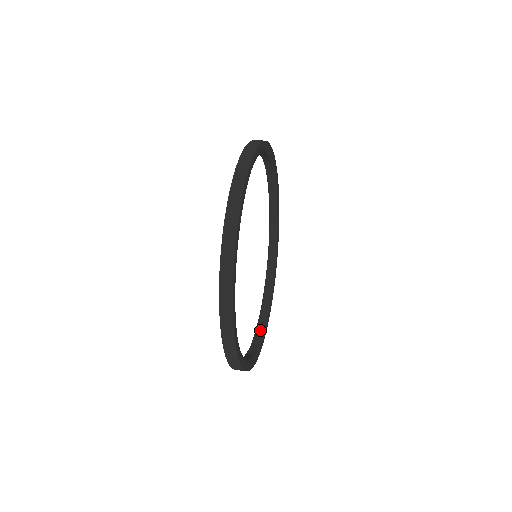
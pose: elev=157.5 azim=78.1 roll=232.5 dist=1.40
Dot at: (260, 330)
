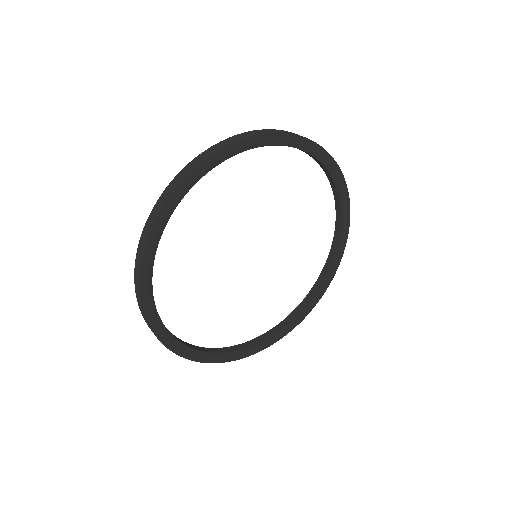
Dot at: (302, 306)
